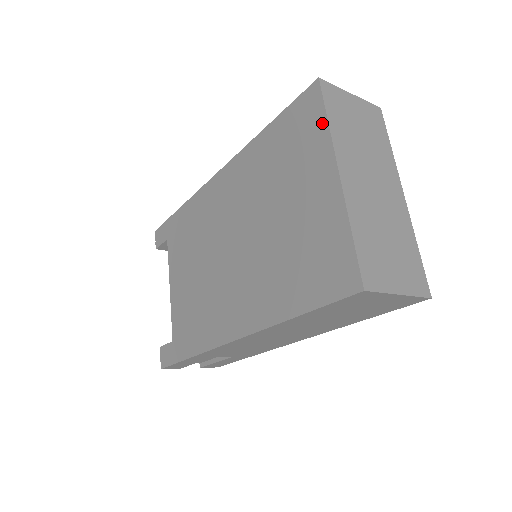
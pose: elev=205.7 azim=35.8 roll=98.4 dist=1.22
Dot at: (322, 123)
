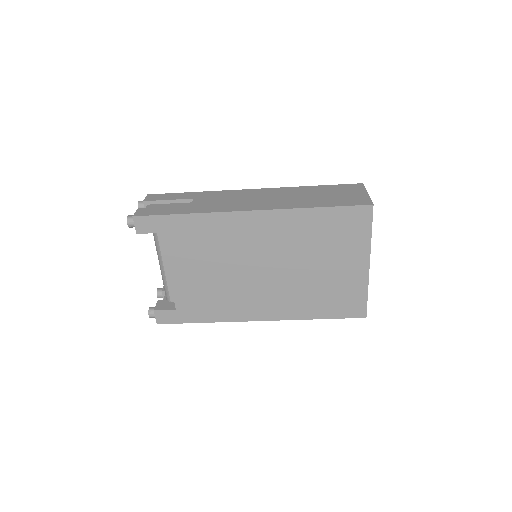
Dot at: (367, 234)
